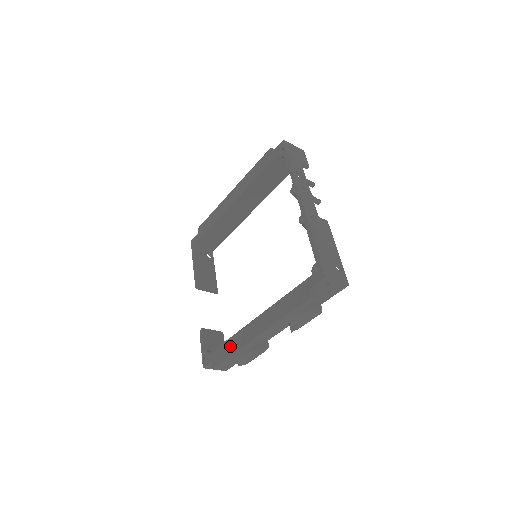
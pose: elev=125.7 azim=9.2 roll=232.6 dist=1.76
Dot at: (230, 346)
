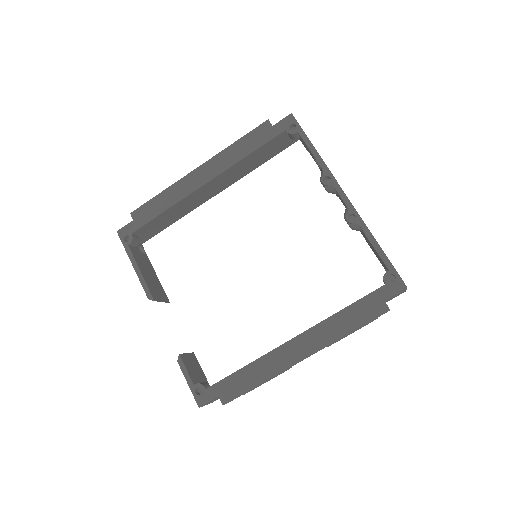
Dot at: (252, 375)
